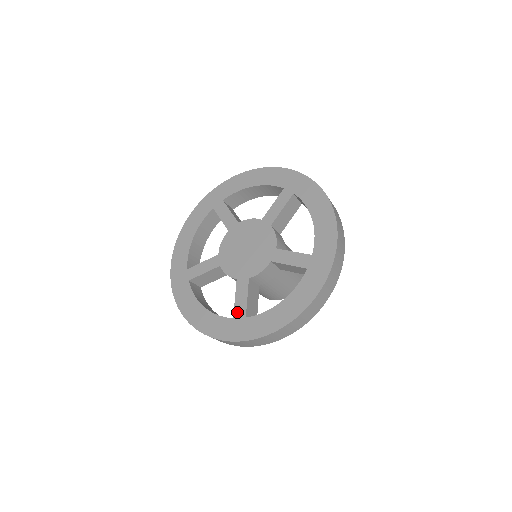
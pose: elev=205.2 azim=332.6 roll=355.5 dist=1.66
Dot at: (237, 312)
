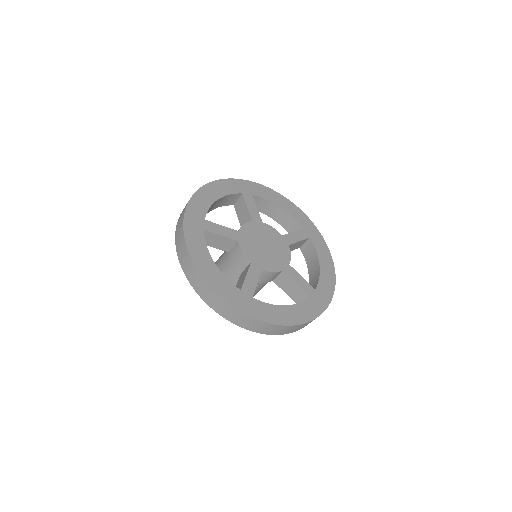
Dot at: (308, 290)
